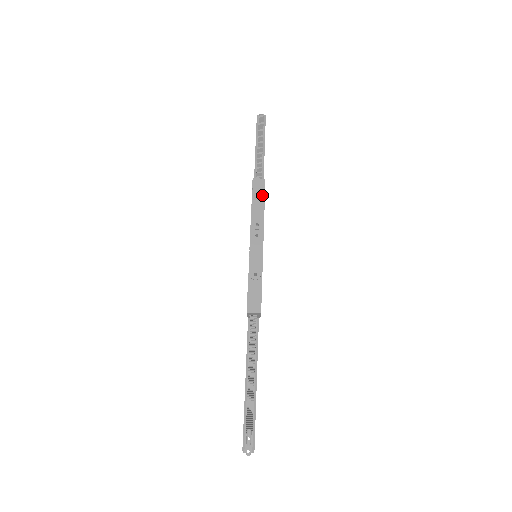
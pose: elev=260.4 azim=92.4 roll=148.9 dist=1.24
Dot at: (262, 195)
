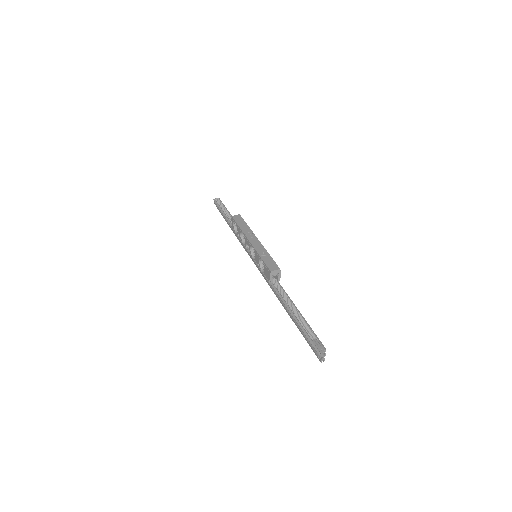
Dot at: (243, 221)
